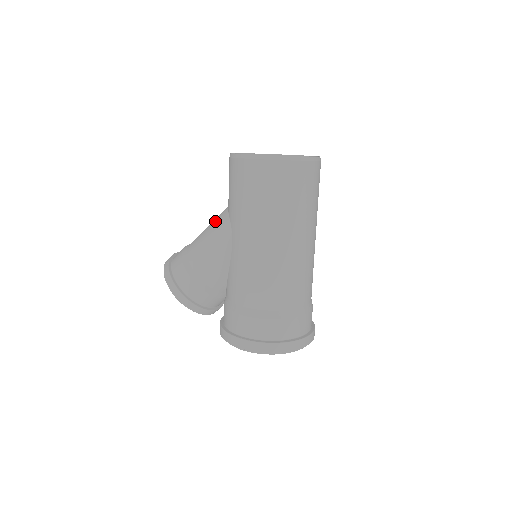
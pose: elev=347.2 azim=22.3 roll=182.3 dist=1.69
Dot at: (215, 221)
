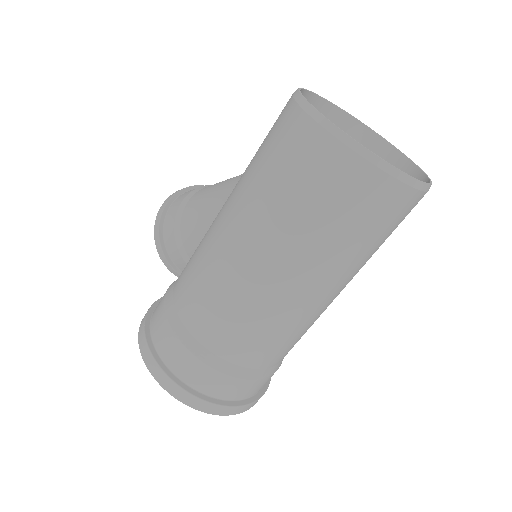
Dot at: occluded
